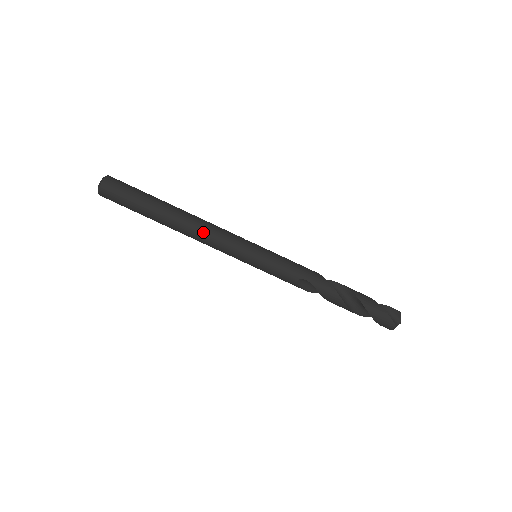
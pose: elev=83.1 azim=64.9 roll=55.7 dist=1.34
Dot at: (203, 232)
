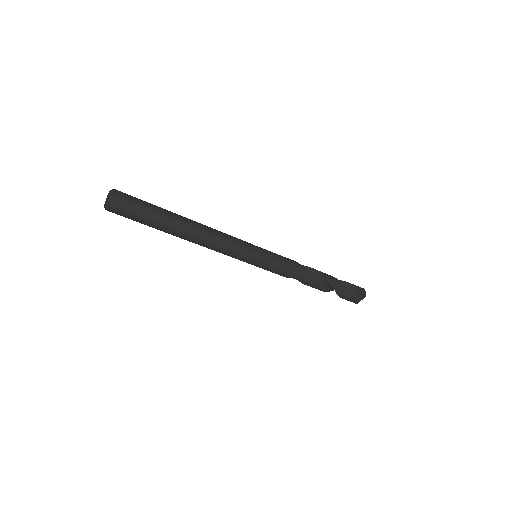
Dot at: (209, 247)
